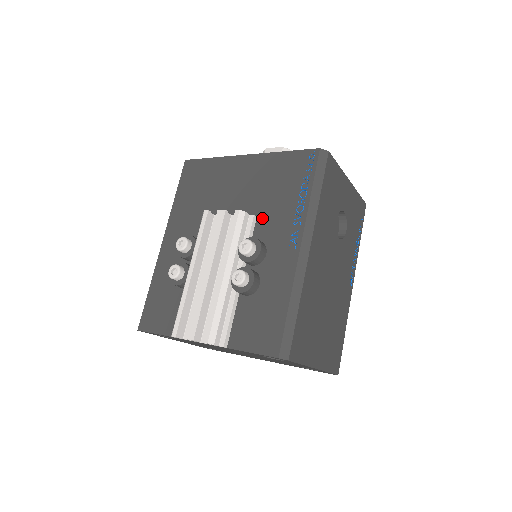
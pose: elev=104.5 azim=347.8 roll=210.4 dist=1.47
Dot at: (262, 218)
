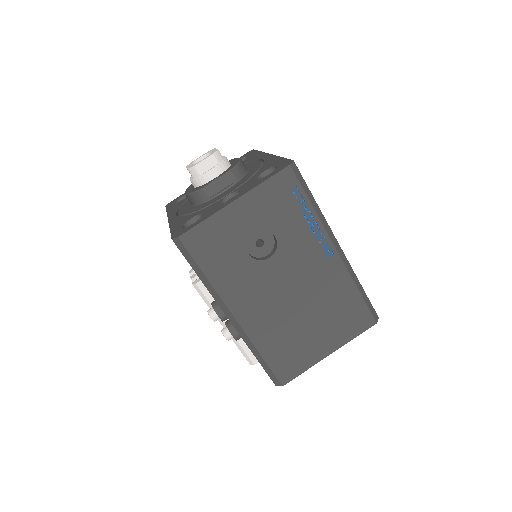
Dot at: occluded
